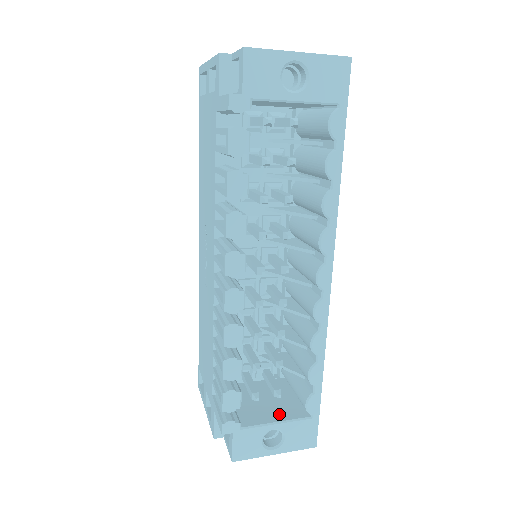
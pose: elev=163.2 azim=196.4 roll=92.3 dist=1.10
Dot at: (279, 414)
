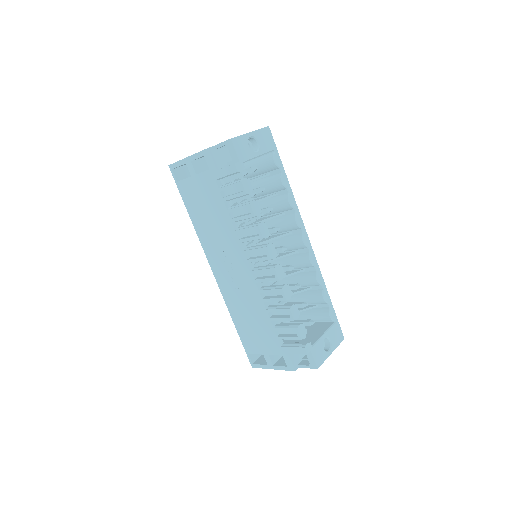
Dot at: (320, 331)
